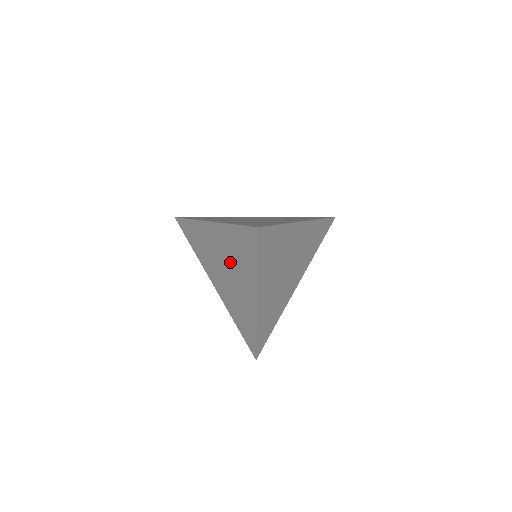
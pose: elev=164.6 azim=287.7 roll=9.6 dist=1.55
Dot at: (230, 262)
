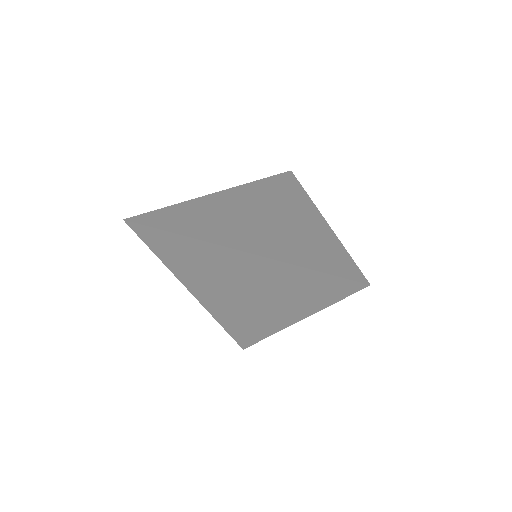
Dot at: (264, 289)
